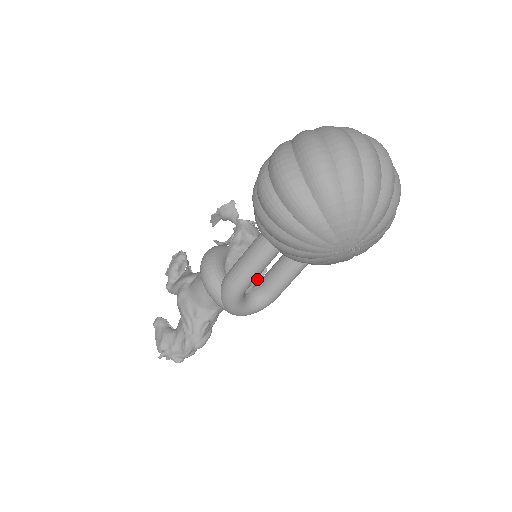
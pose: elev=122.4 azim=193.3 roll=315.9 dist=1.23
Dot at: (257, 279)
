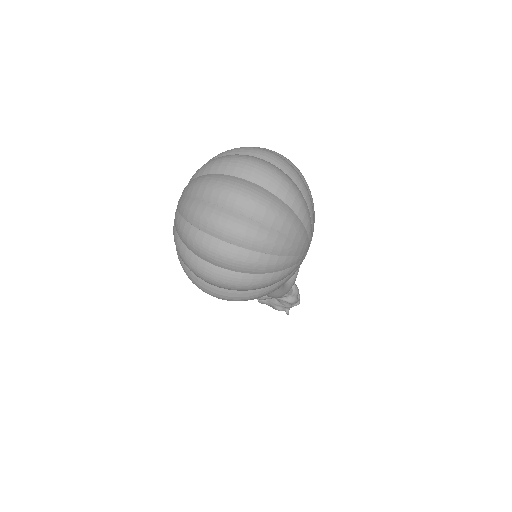
Dot at: occluded
